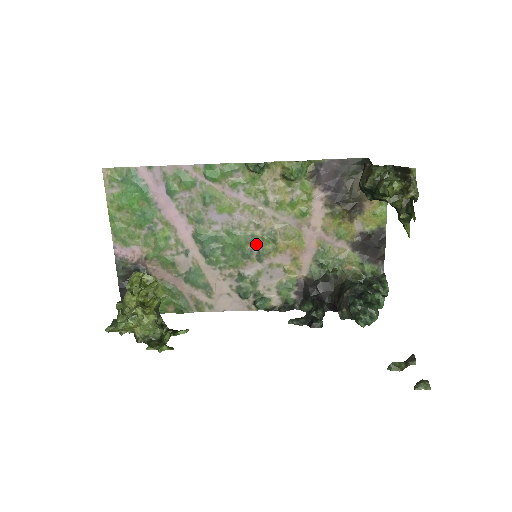
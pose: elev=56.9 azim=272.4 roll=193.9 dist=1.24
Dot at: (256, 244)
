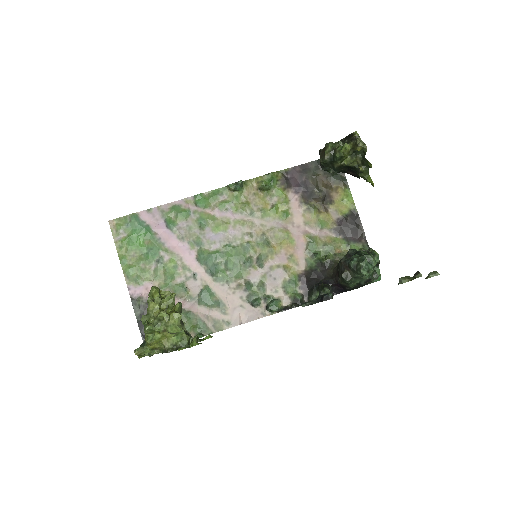
Dot at: (253, 252)
